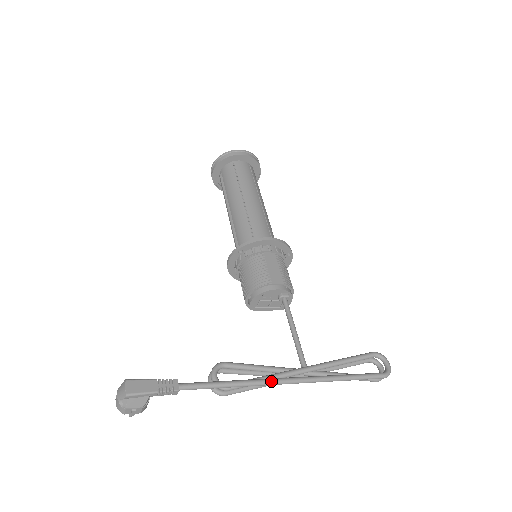
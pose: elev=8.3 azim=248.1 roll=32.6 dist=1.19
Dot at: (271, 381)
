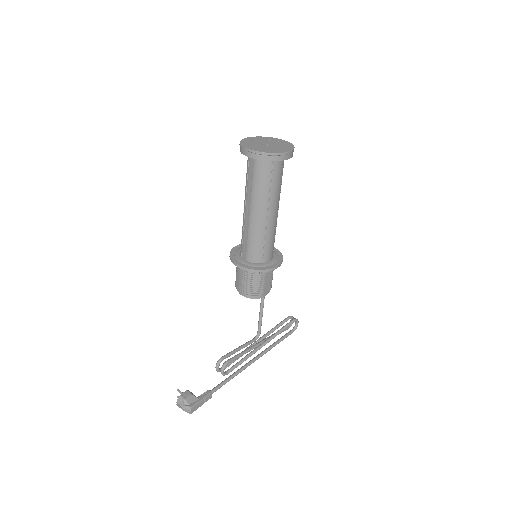
Dot at: occluded
